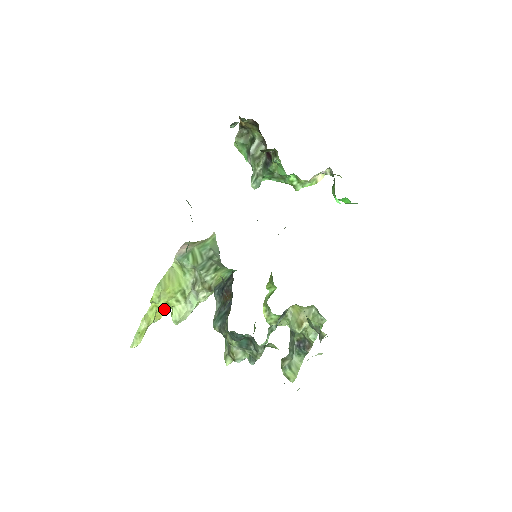
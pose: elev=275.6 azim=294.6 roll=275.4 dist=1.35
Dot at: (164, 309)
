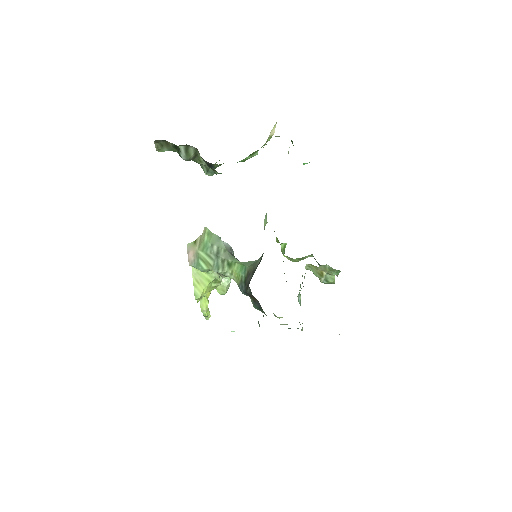
Dot at: occluded
